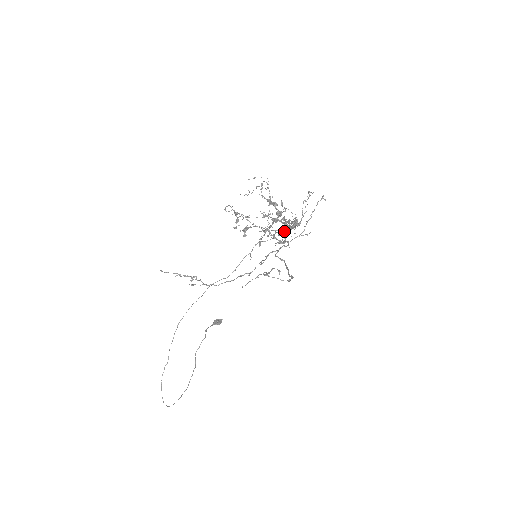
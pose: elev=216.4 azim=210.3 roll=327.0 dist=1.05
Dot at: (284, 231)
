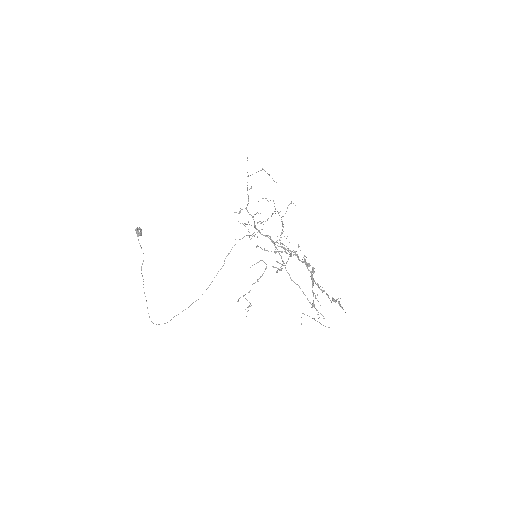
Dot at: occluded
